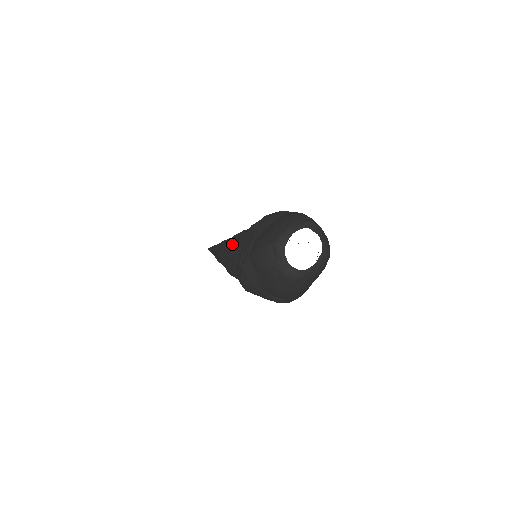
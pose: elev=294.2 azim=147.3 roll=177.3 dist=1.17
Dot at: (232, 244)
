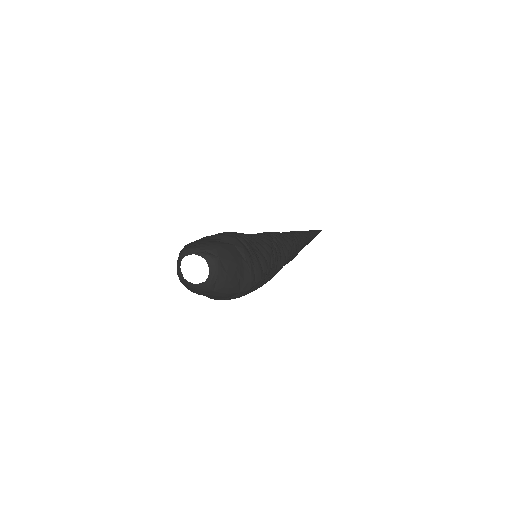
Dot at: occluded
